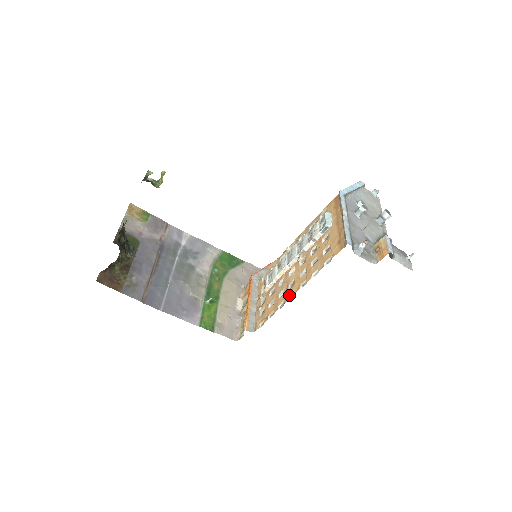
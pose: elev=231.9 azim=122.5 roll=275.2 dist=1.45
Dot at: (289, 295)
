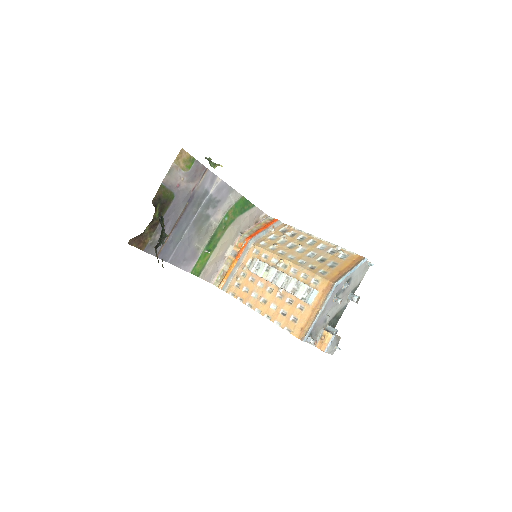
Dot at: (257, 308)
